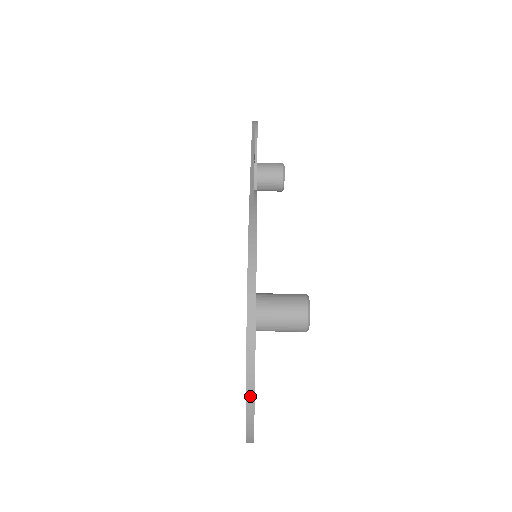
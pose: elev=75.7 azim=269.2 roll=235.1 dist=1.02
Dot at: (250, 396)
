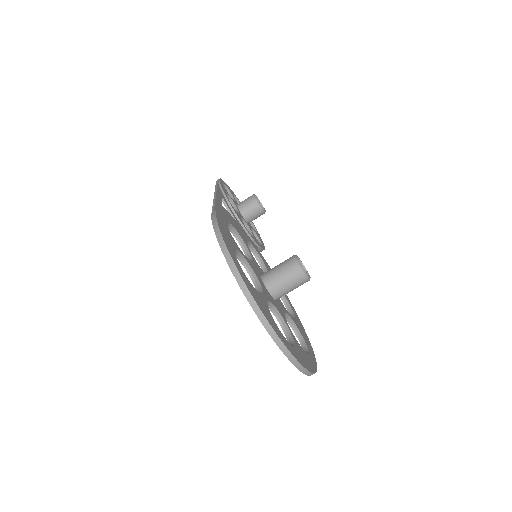
Dot at: (263, 320)
